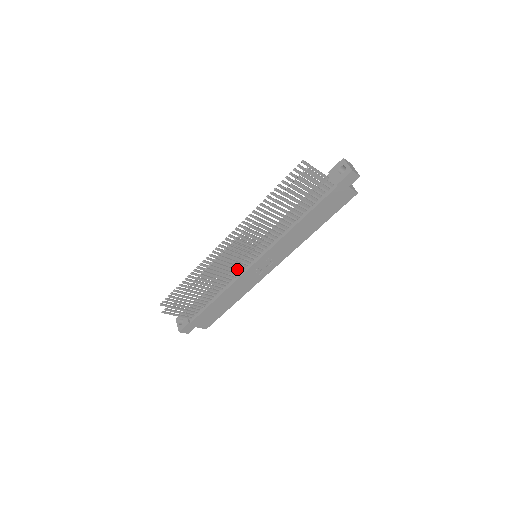
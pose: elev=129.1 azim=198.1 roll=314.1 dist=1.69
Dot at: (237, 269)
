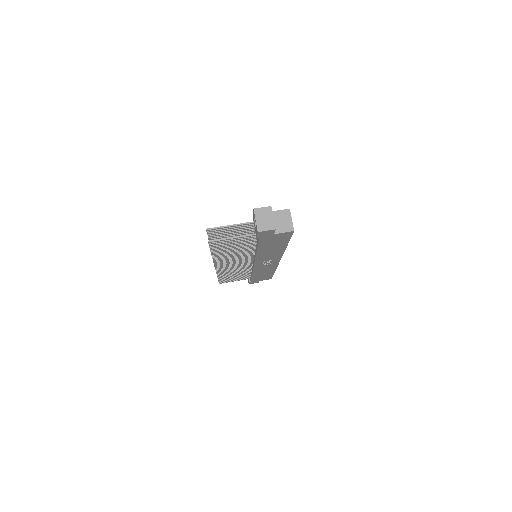
Dot at: occluded
